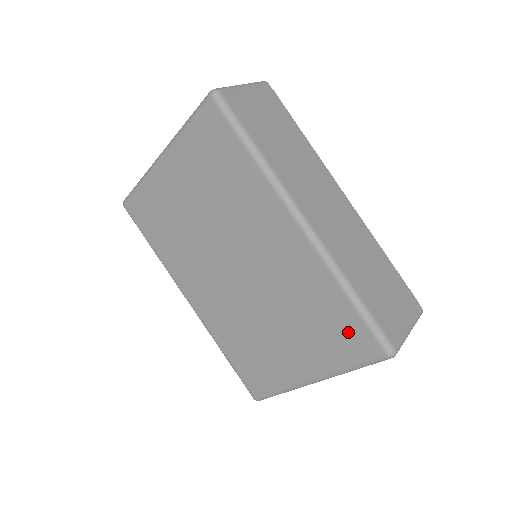
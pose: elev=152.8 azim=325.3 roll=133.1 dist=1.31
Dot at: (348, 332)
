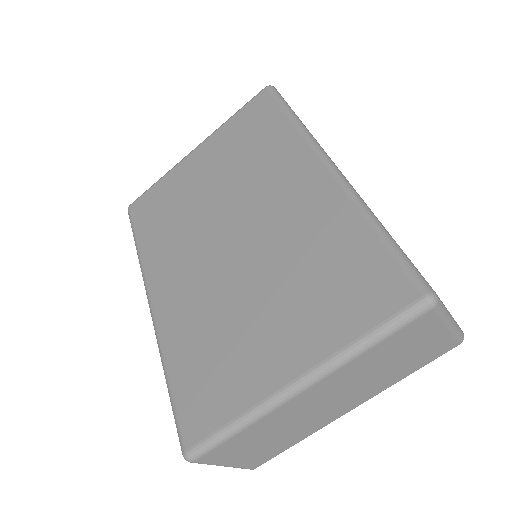
Dot at: (368, 277)
